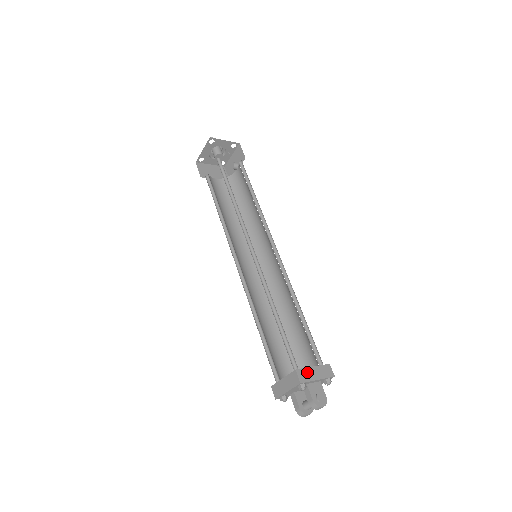
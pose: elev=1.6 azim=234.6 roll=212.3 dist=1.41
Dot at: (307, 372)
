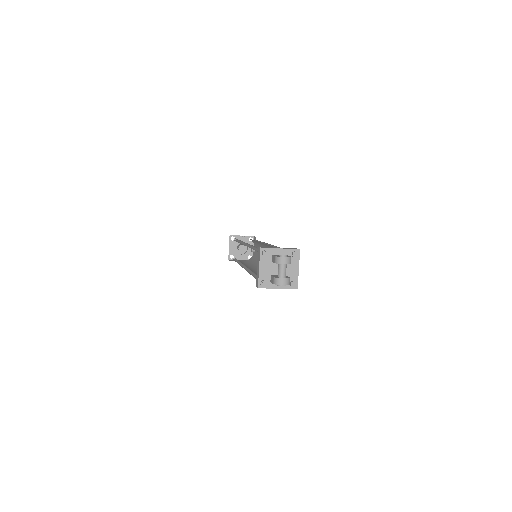
Dot at: (270, 247)
